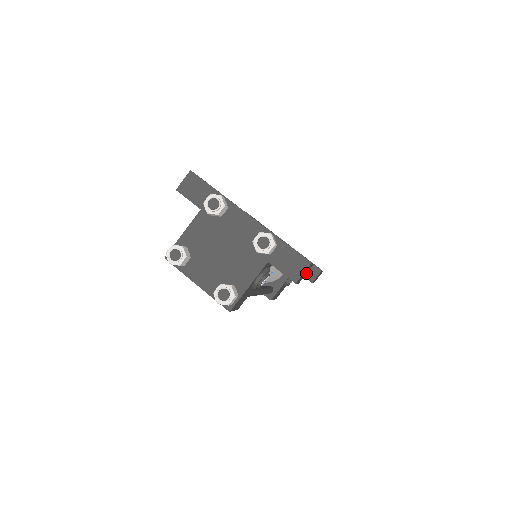
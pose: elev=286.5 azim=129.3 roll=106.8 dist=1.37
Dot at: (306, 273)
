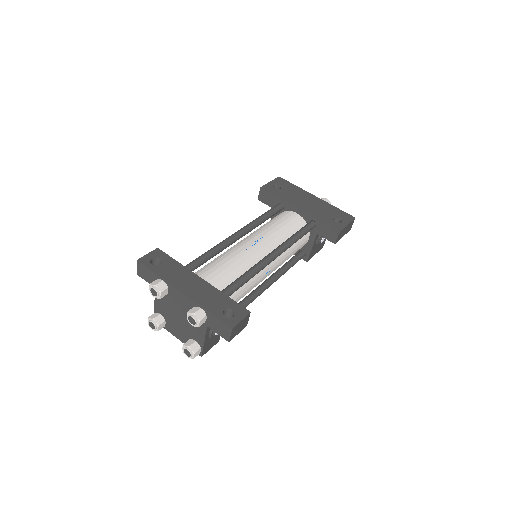
Dot at: (247, 319)
